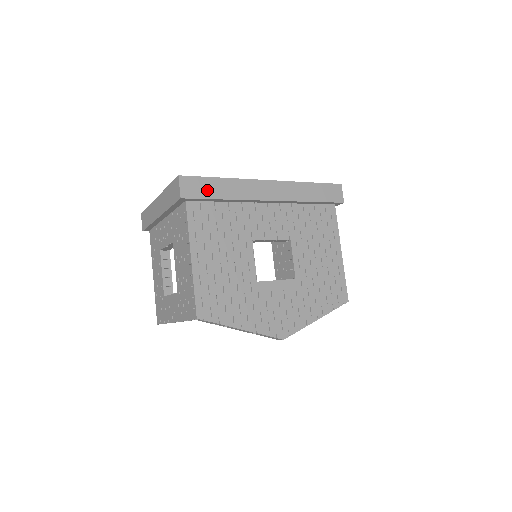
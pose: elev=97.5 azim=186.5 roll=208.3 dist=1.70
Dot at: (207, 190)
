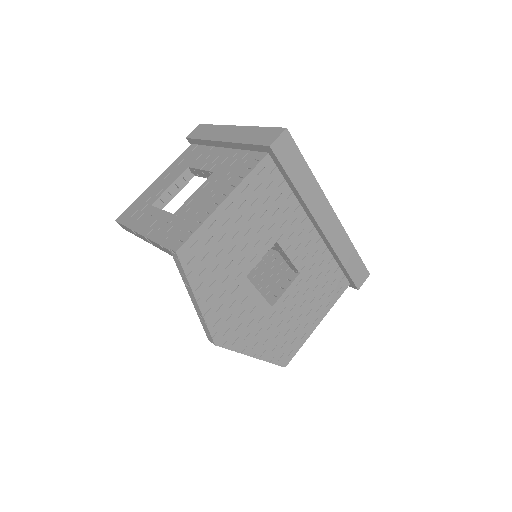
Dot at: (292, 164)
